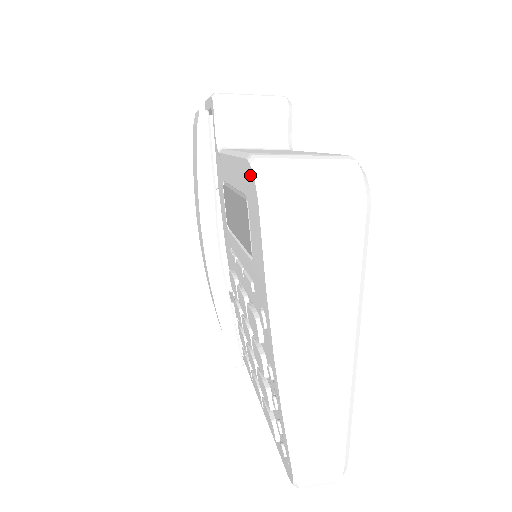
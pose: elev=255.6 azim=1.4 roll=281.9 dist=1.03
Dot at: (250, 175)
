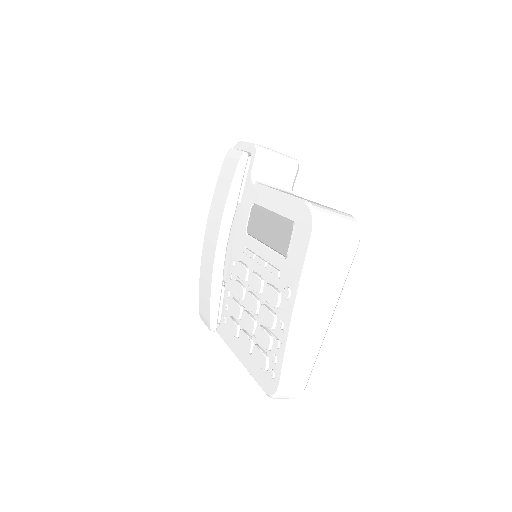
Dot at: (306, 213)
